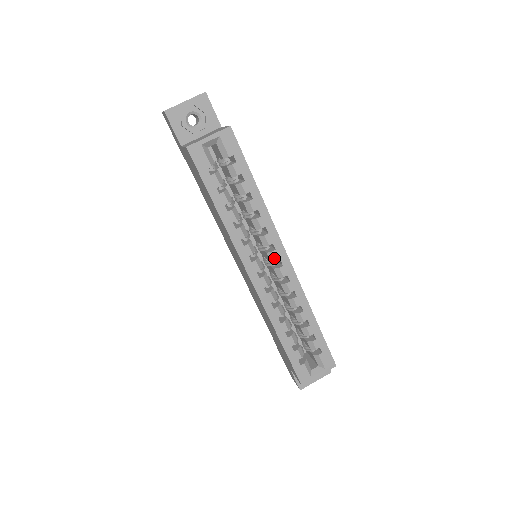
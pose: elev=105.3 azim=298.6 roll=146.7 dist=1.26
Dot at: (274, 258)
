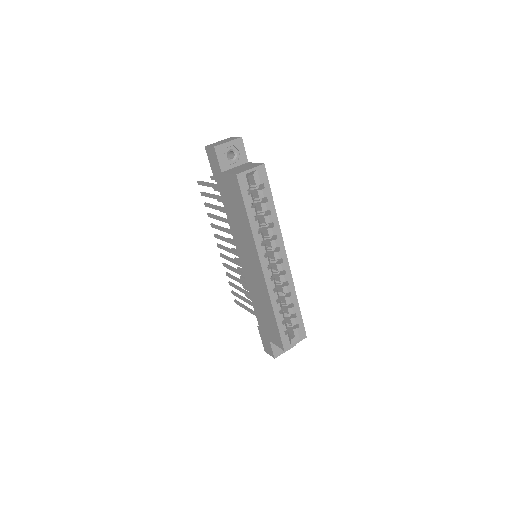
Dot at: (278, 257)
